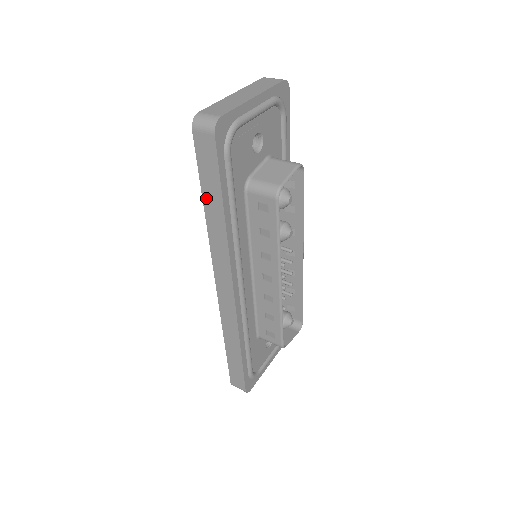
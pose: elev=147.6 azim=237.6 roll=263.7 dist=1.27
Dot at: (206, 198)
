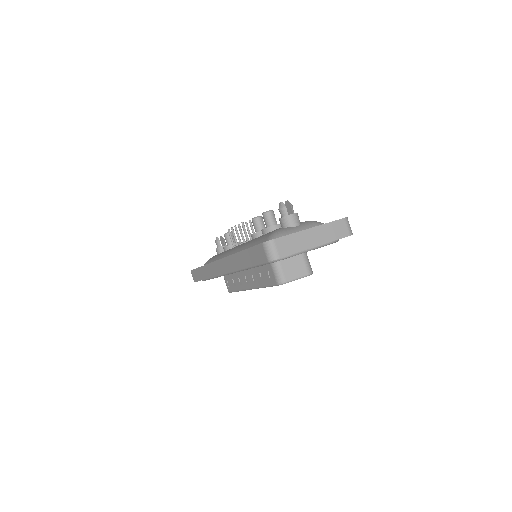
Dot at: (244, 254)
